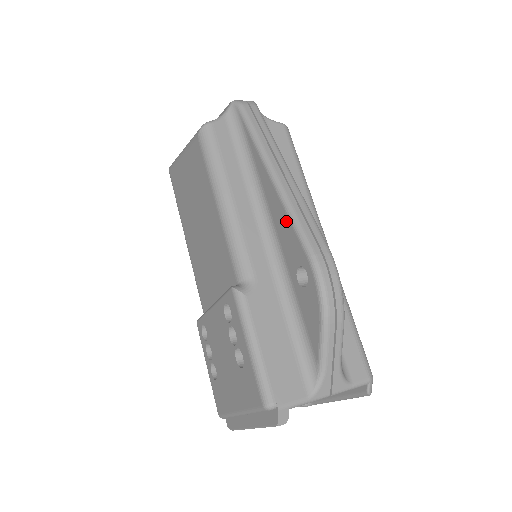
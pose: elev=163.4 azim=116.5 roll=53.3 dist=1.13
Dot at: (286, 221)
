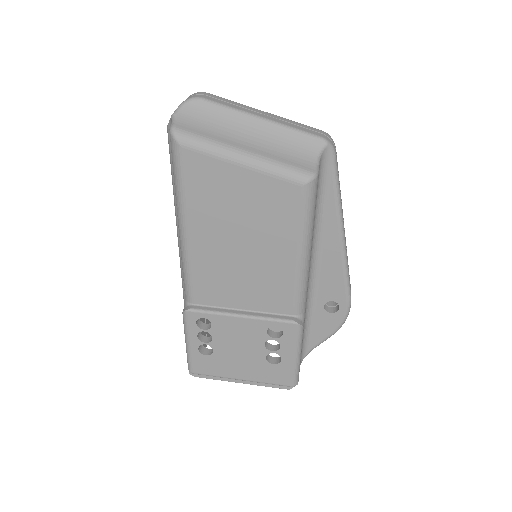
Dot at: (339, 273)
